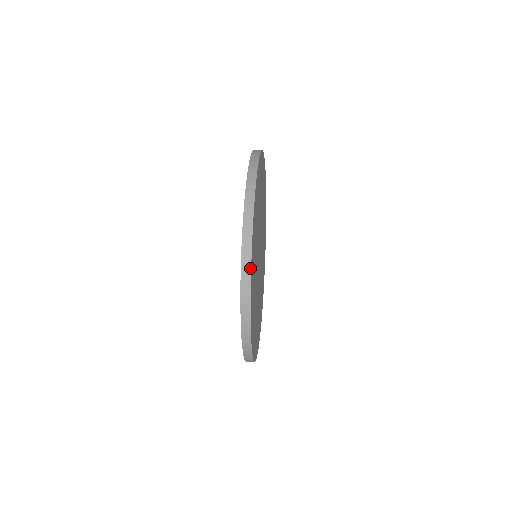
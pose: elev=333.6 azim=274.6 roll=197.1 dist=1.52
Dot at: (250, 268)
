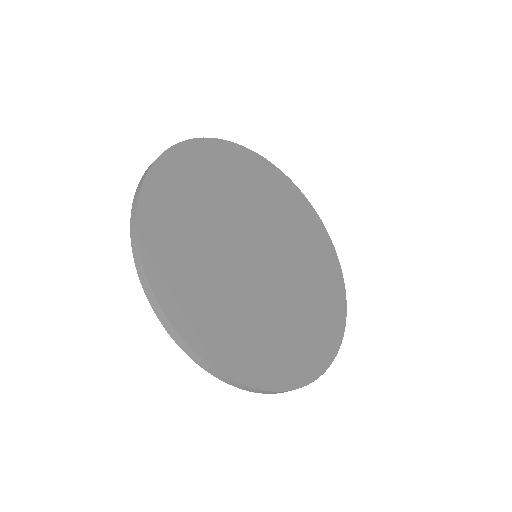
Dot at: (170, 148)
